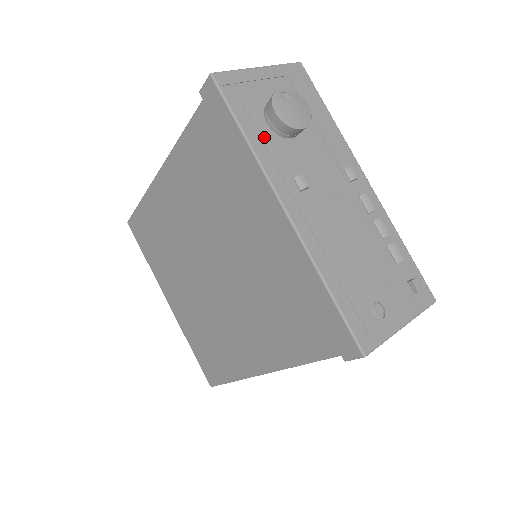
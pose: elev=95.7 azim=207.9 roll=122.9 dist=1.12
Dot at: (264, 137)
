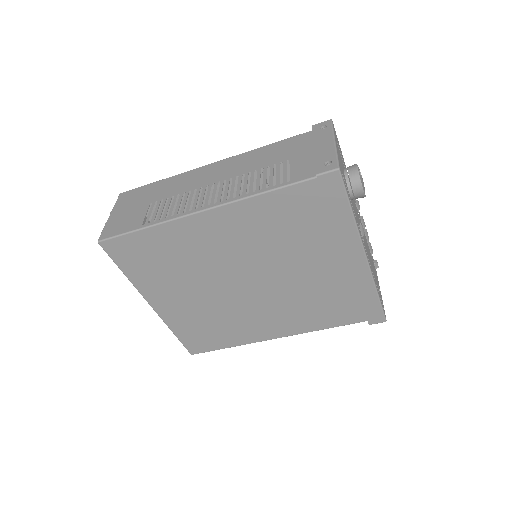
Dot at: occluded
